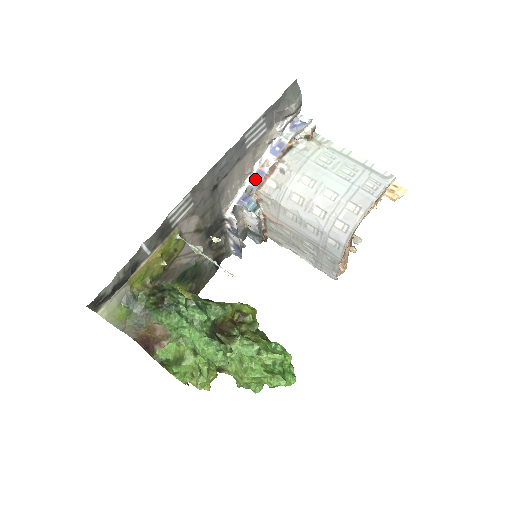
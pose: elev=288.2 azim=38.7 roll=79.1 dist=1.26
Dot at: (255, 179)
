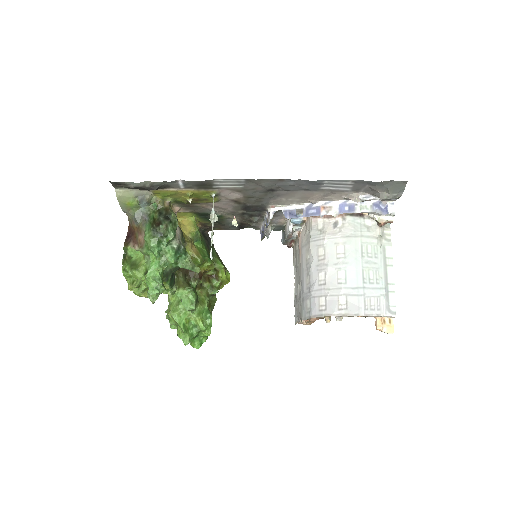
Dot at: (311, 210)
